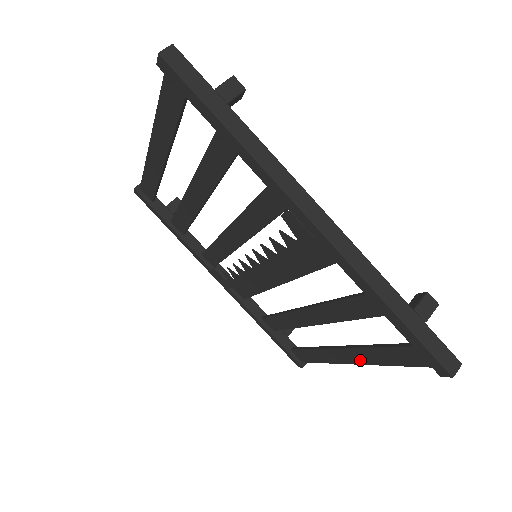
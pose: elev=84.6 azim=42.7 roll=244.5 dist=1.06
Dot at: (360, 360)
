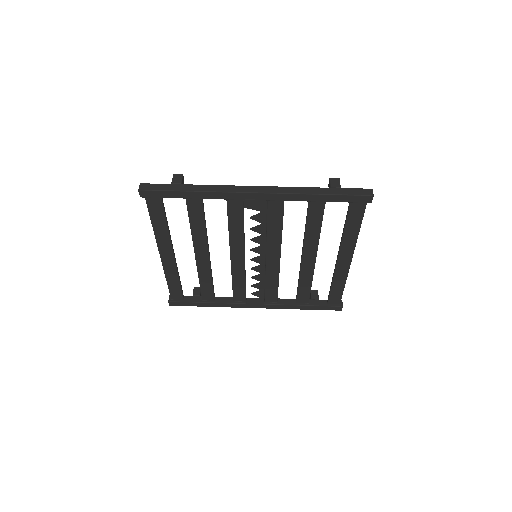
Dot at: (350, 251)
